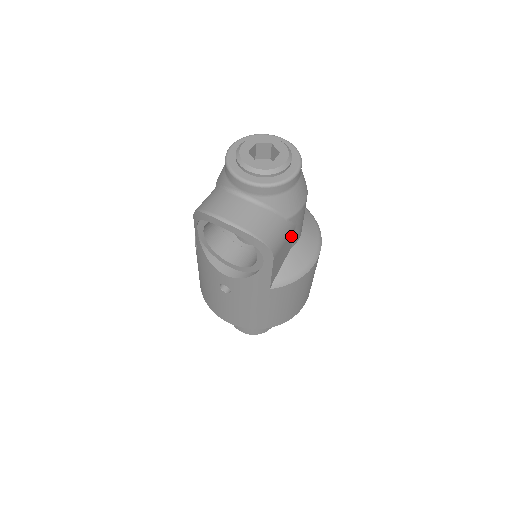
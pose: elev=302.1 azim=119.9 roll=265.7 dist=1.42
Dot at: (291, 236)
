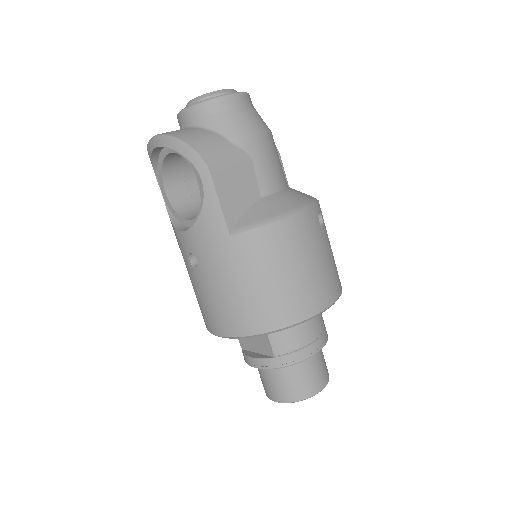
Dot at: (248, 171)
